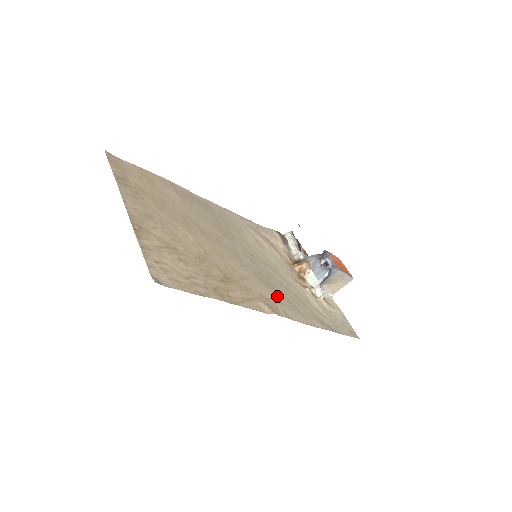
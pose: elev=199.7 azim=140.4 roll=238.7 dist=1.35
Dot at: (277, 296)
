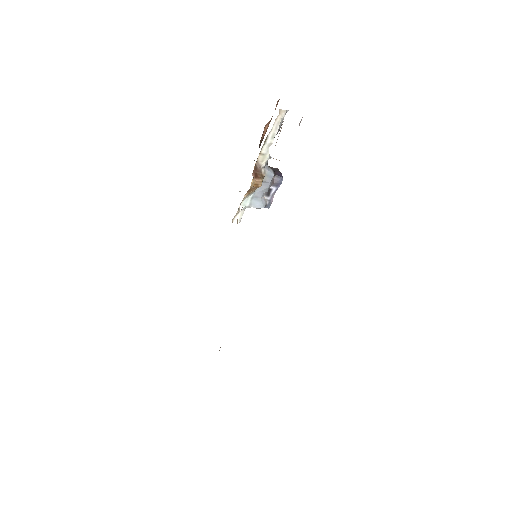
Dot at: occluded
